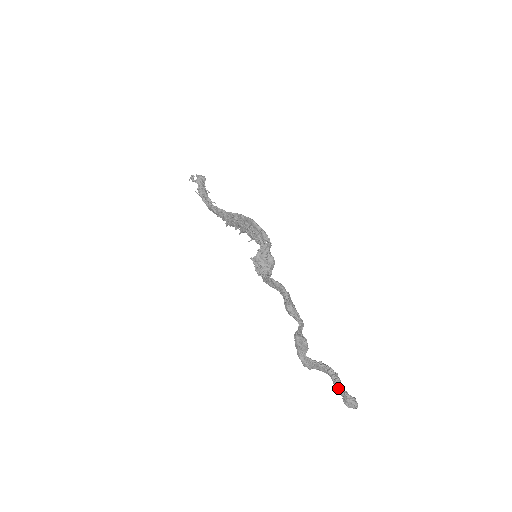
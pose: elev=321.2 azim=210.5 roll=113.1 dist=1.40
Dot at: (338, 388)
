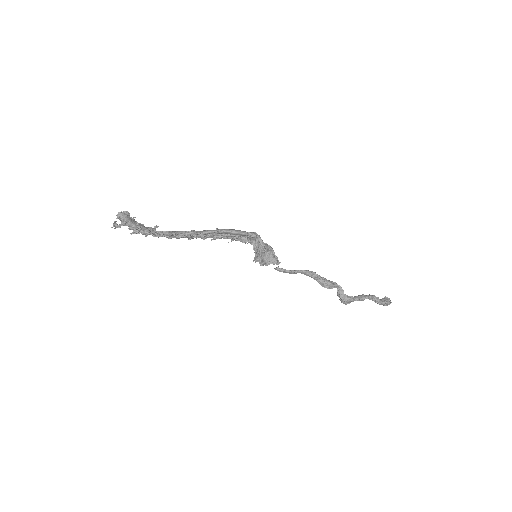
Dot at: (381, 304)
